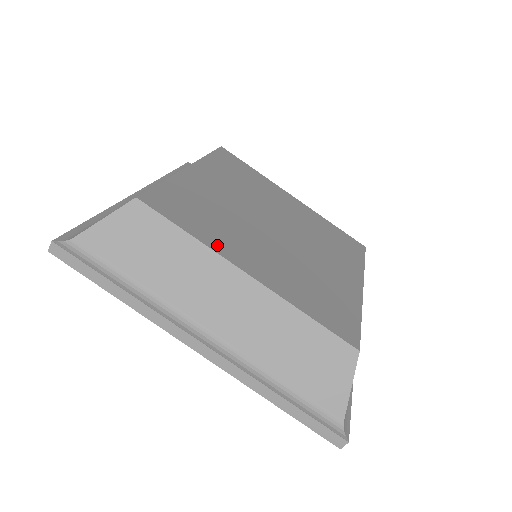
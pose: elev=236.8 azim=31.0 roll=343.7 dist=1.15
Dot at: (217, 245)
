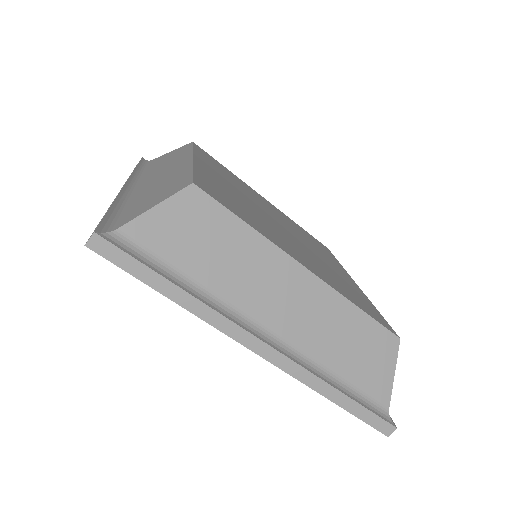
Dot at: (271, 238)
